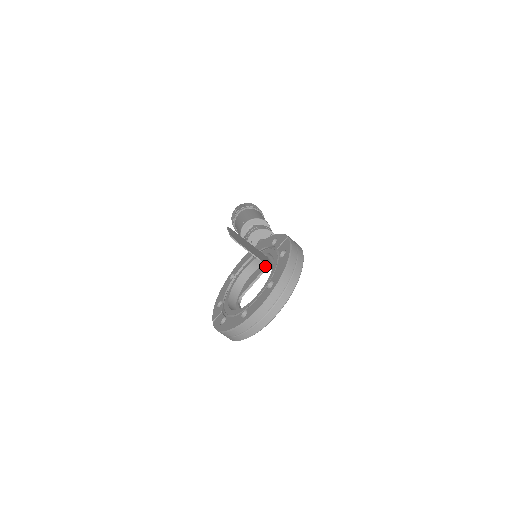
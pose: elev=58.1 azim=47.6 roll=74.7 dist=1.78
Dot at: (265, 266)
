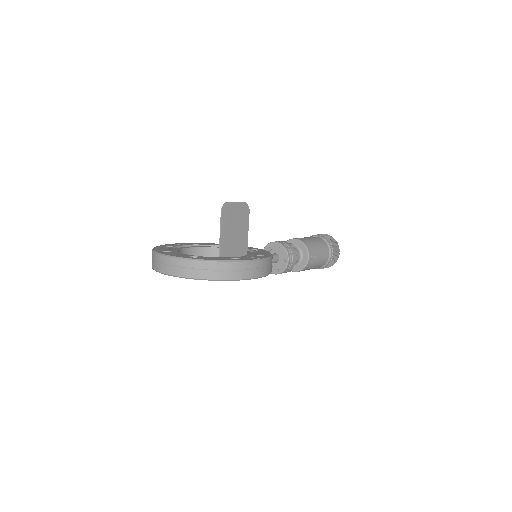
Dot at: occluded
